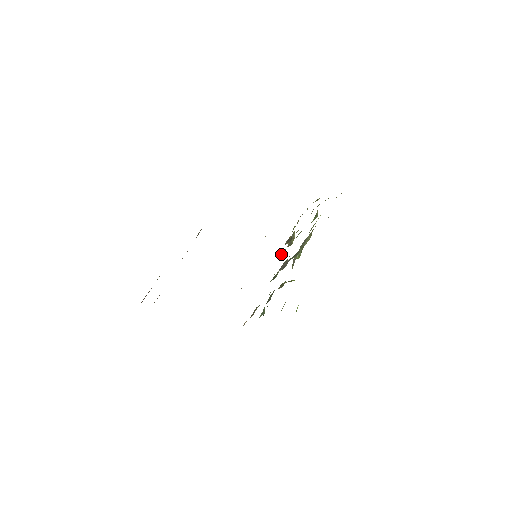
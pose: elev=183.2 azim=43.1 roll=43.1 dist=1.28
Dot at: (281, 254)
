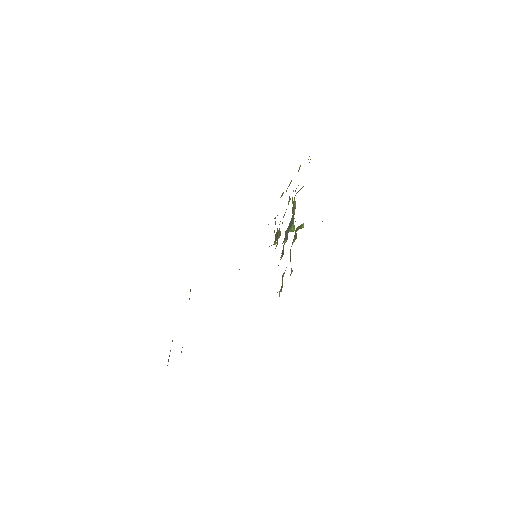
Dot at: (277, 243)
